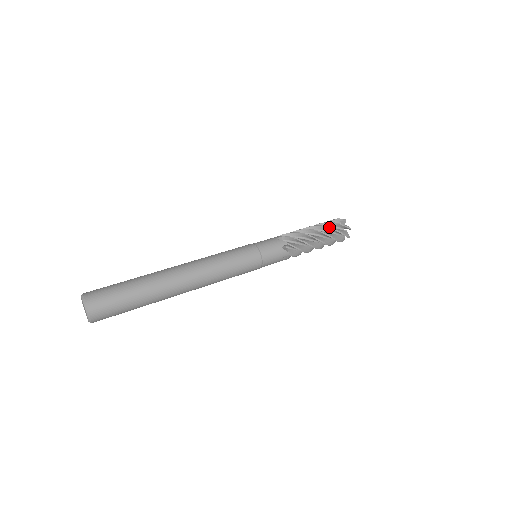
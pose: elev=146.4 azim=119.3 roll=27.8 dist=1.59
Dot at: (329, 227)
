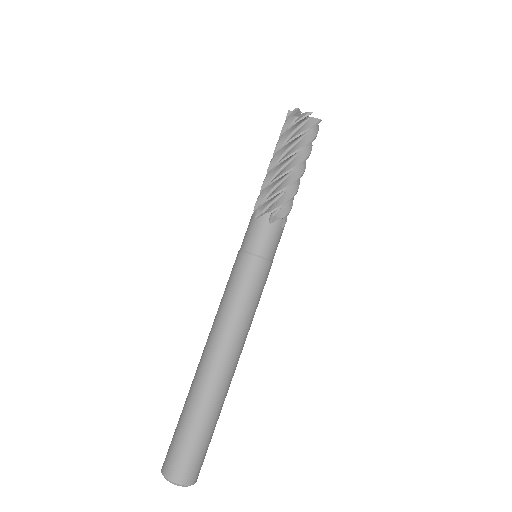
Dot at: (290, 140)
